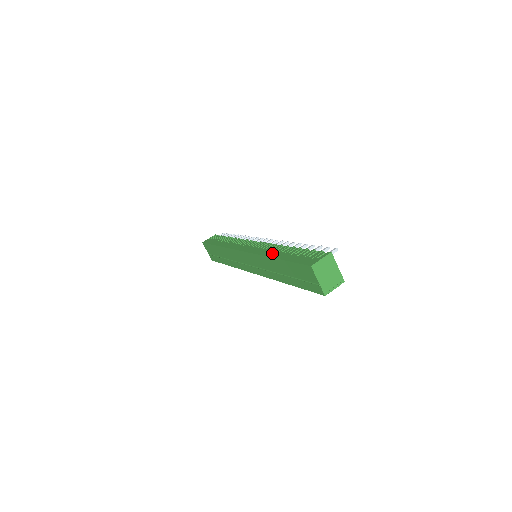
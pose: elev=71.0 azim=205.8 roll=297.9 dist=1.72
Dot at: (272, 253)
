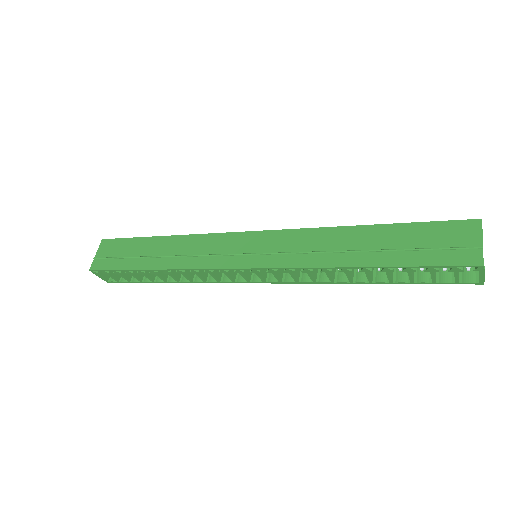
Dot at: occluded
